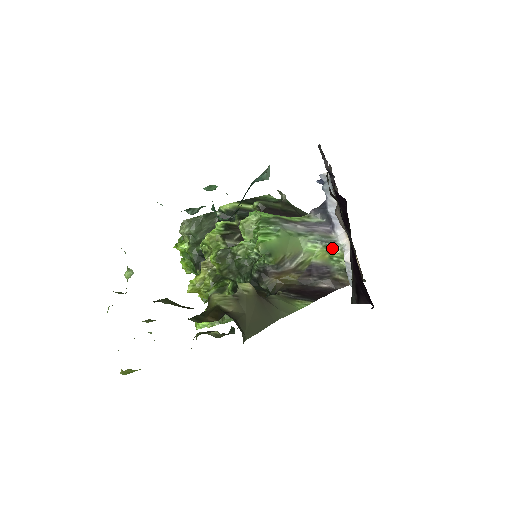
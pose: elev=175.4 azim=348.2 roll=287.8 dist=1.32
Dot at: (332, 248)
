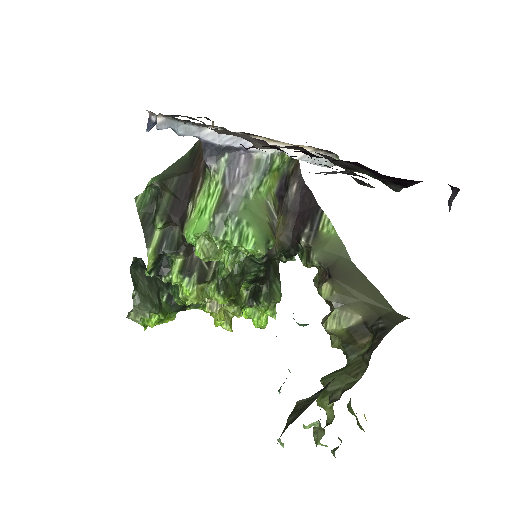
Dot at: (273, 165)
